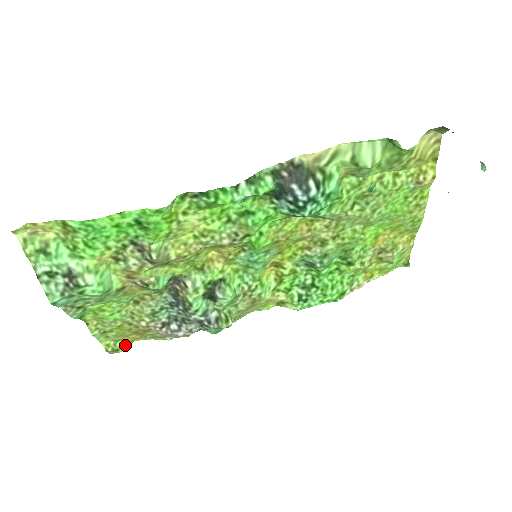
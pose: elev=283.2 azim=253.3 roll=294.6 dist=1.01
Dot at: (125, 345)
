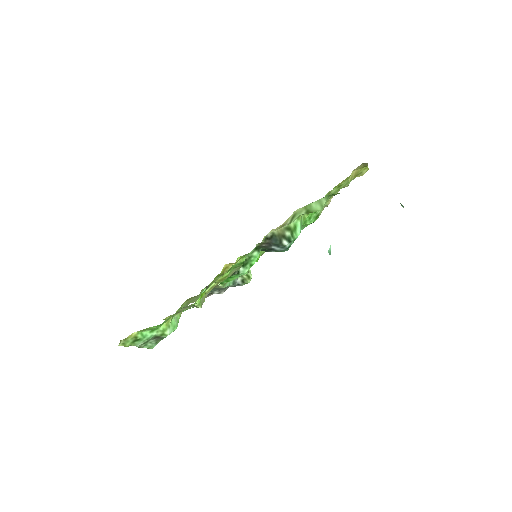
Dot at: occluded
